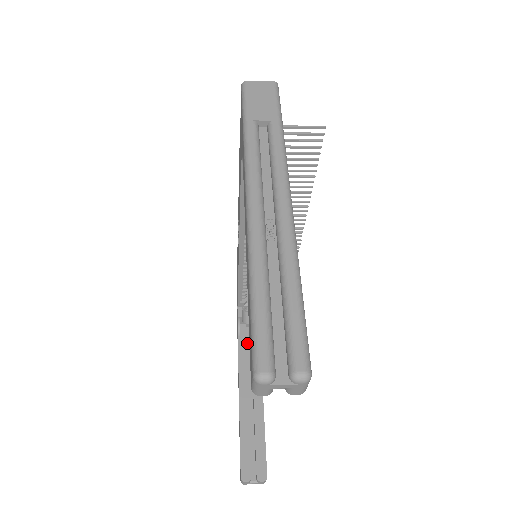
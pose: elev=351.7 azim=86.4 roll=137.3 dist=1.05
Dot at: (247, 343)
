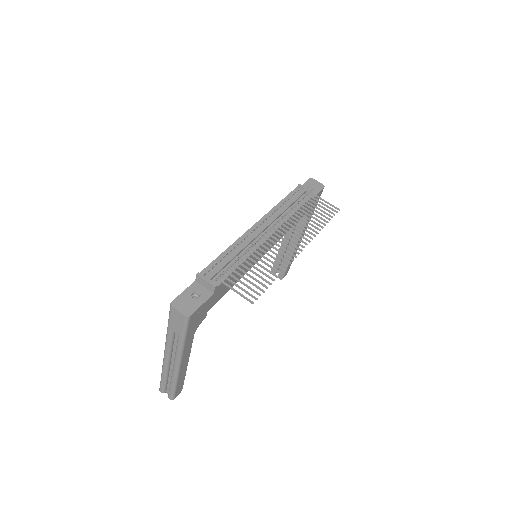
Dot at: occluded
